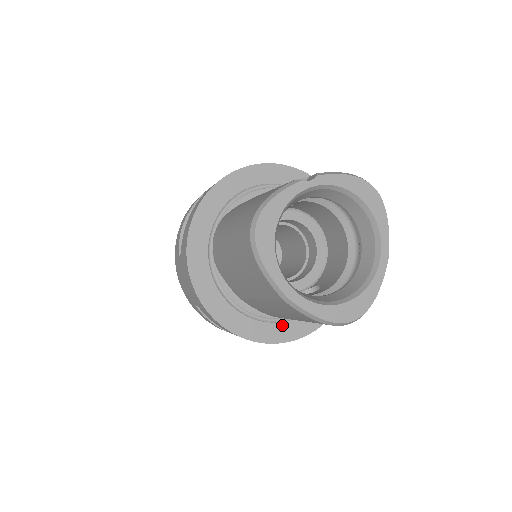
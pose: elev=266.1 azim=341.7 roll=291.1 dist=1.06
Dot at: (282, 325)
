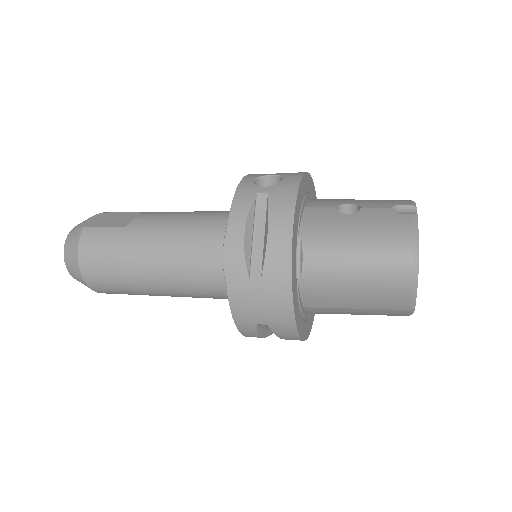
Dot at: (310, 318)
